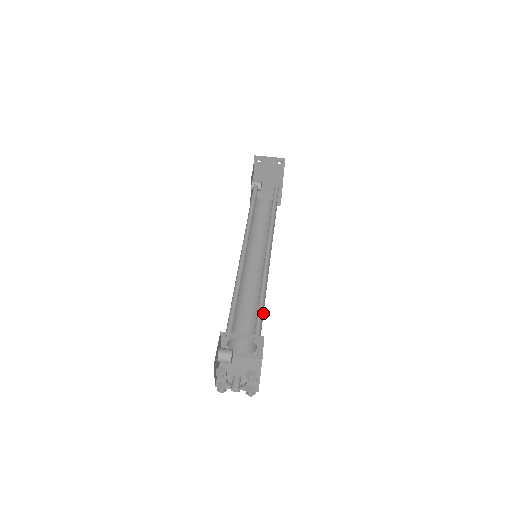
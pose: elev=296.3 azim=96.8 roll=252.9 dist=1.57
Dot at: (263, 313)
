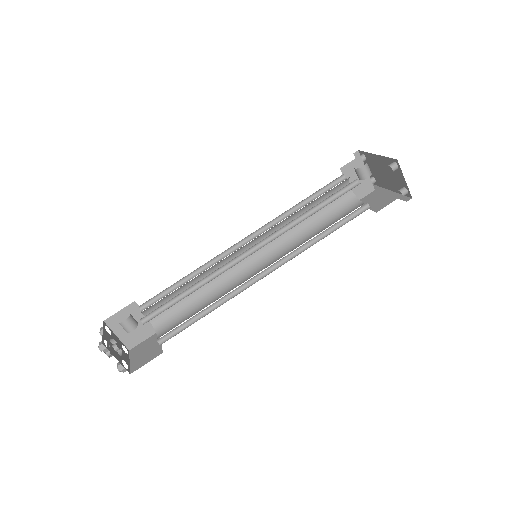
Dot at: occluded
